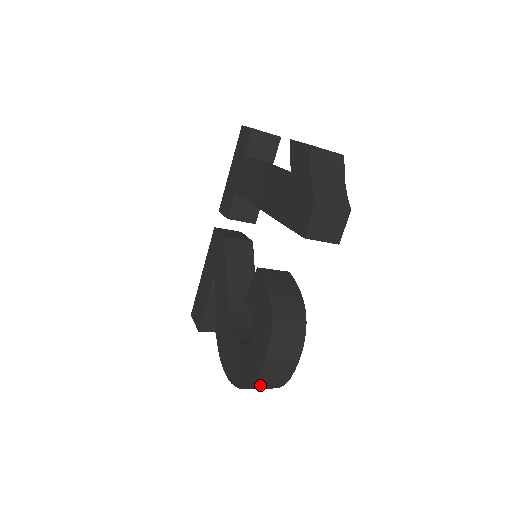
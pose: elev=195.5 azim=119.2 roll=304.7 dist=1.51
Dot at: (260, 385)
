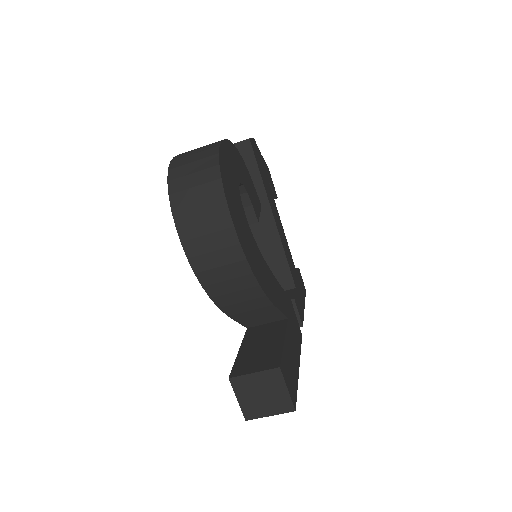
Dot at: (182, 167)
